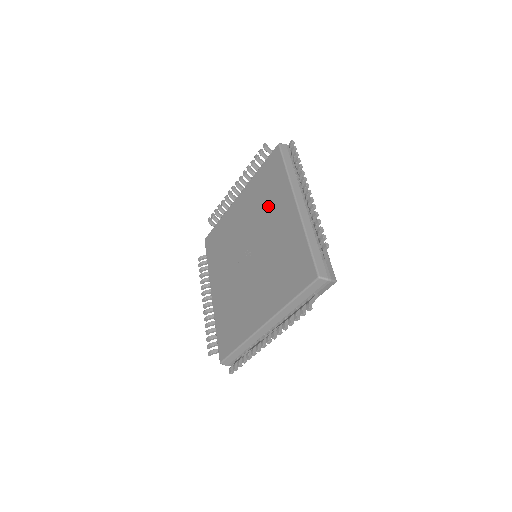
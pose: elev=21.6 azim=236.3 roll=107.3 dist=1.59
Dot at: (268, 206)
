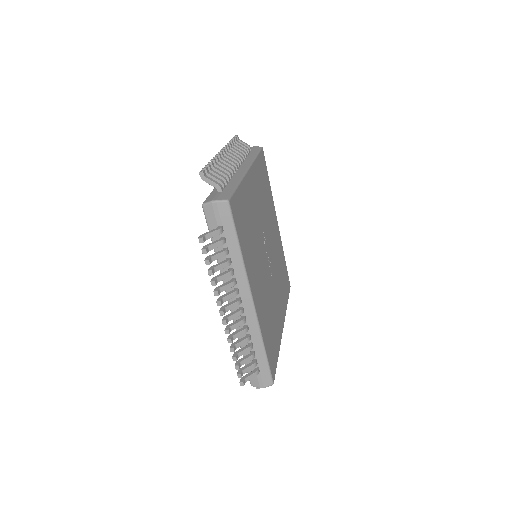
Dot at: occluded
